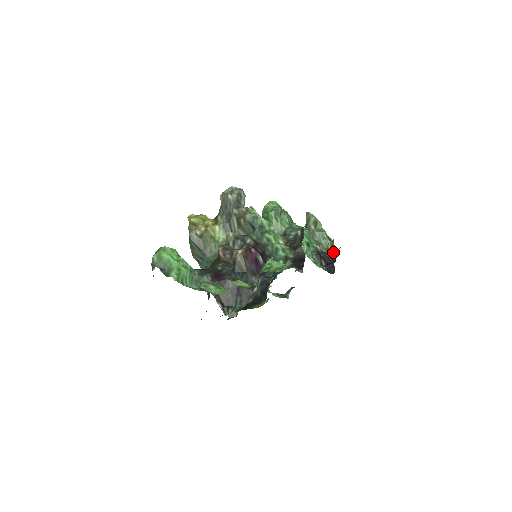
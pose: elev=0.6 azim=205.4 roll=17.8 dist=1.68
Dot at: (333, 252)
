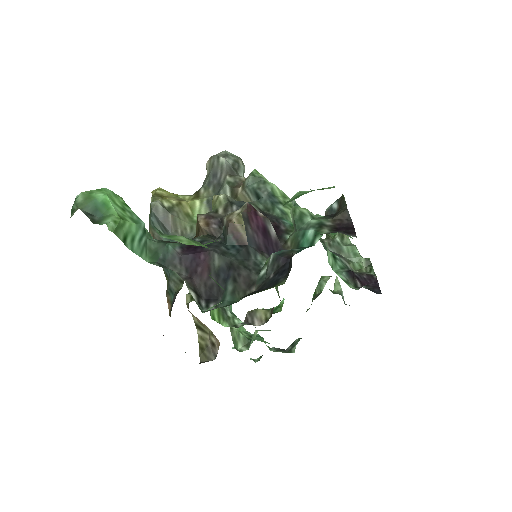
Dot at: (371, 273)
